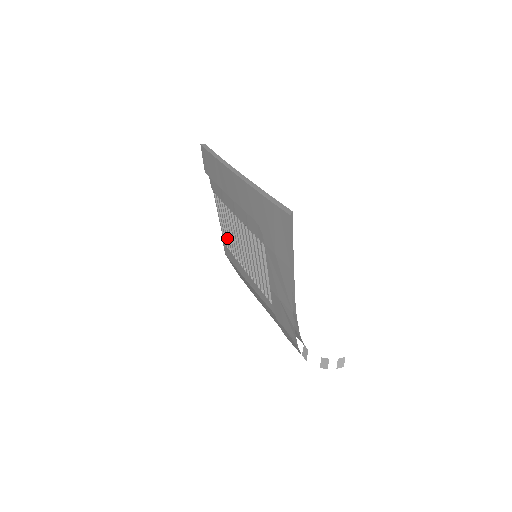
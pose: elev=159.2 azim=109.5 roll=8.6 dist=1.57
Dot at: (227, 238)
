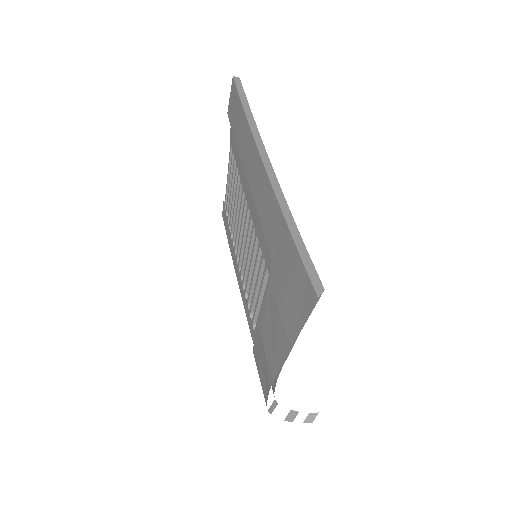
Dot at: (229, 206)
